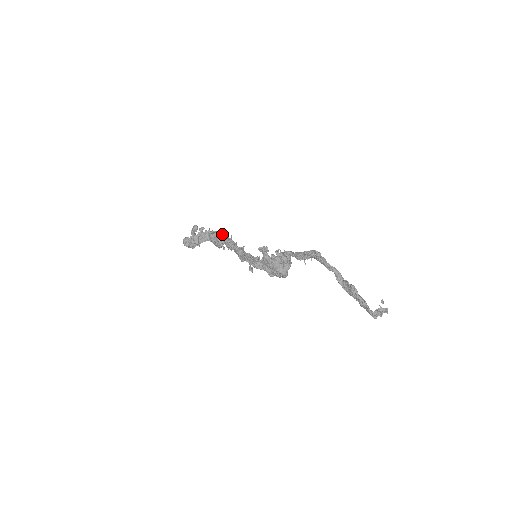
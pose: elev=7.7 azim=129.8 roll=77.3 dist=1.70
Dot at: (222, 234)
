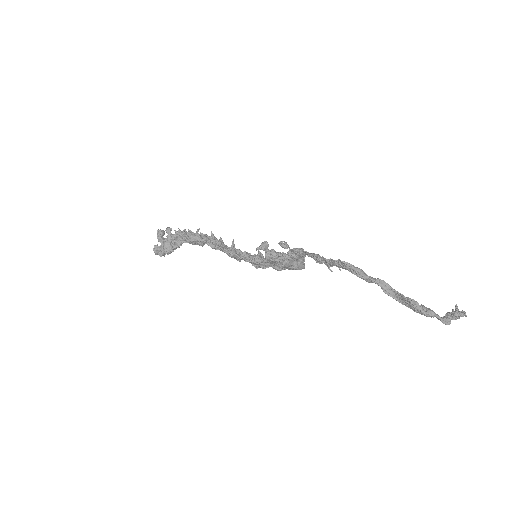
Dot at: (199, 235)
